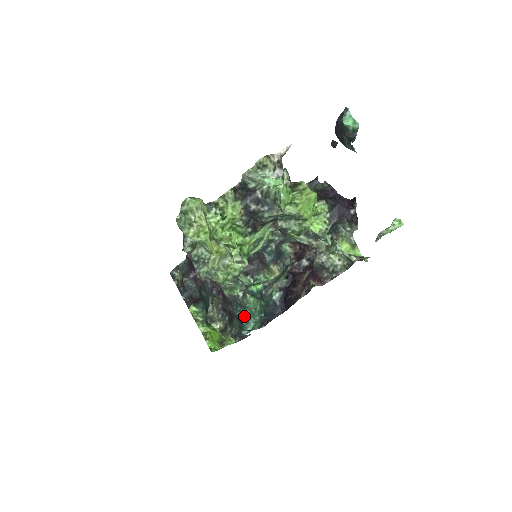
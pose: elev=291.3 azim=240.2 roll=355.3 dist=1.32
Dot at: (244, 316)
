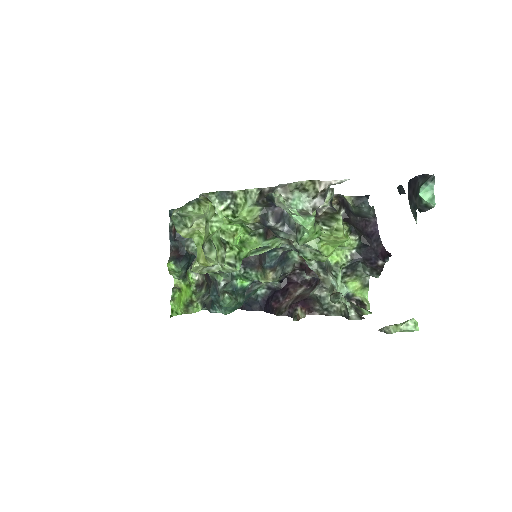
Dot at: (217, 302)
